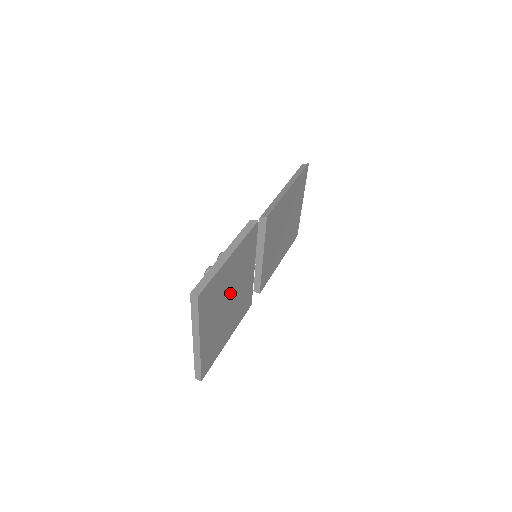
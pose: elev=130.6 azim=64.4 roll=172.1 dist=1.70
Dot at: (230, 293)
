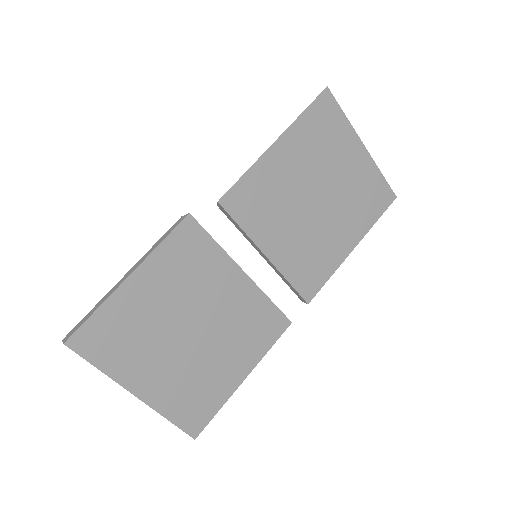
Dot at: (183, 322)
